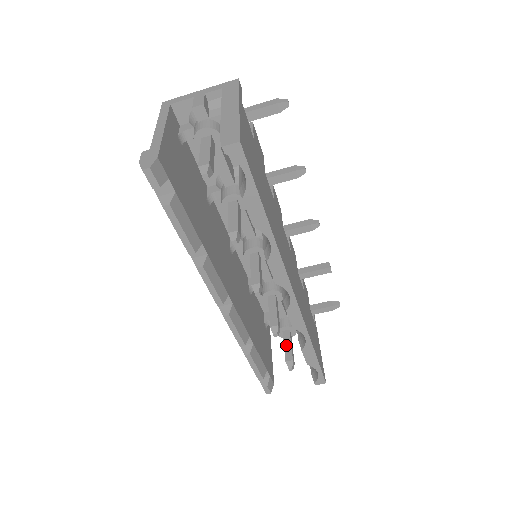
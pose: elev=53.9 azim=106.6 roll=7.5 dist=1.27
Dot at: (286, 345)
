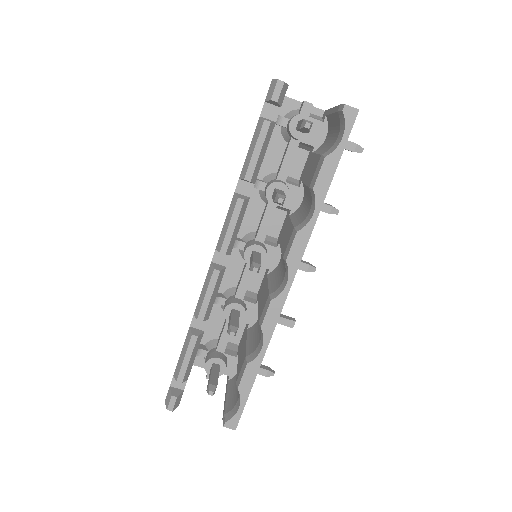
Dot at: (214, 373)
